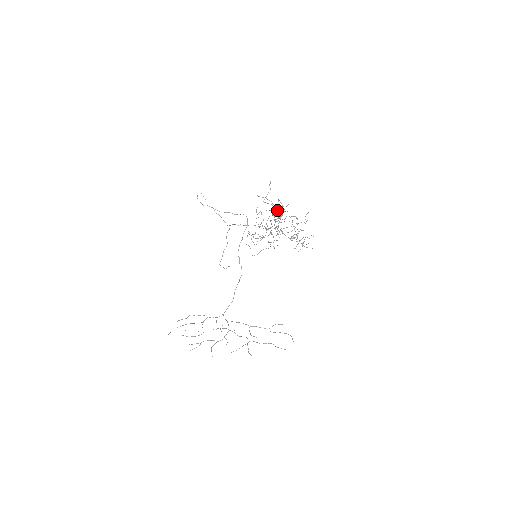
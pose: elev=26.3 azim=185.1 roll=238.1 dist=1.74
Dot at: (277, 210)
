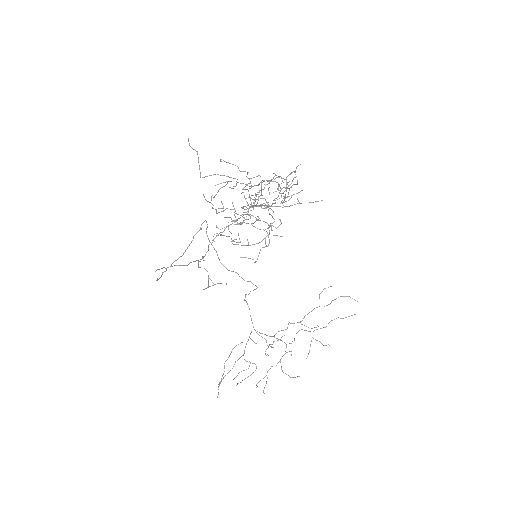
Dot at: occluded
